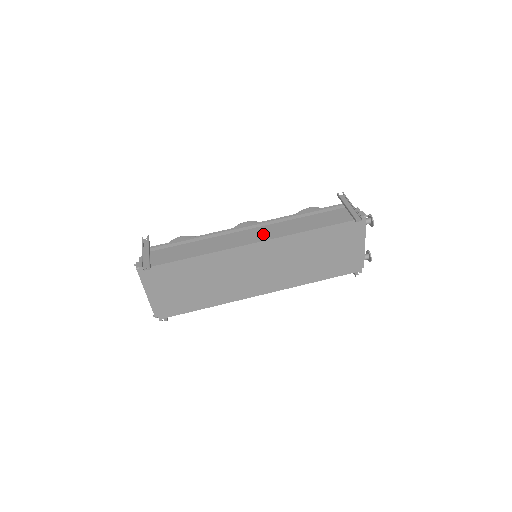
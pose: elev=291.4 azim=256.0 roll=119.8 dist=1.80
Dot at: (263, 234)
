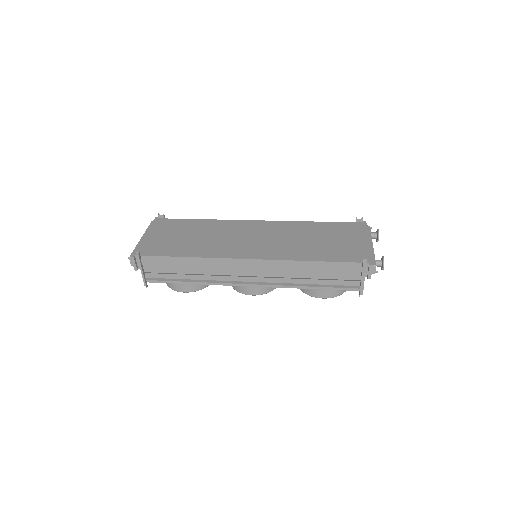
Dot at: occluded
